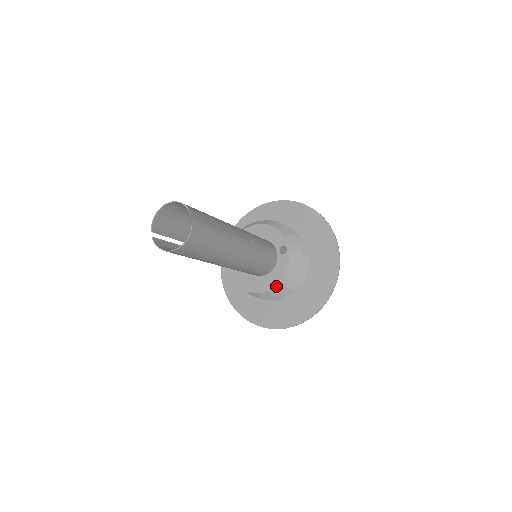
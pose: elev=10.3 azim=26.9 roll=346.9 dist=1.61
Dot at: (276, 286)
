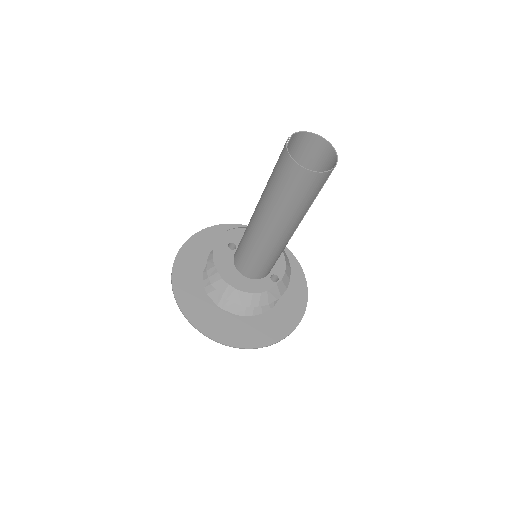
Dot at: (238, 291)
